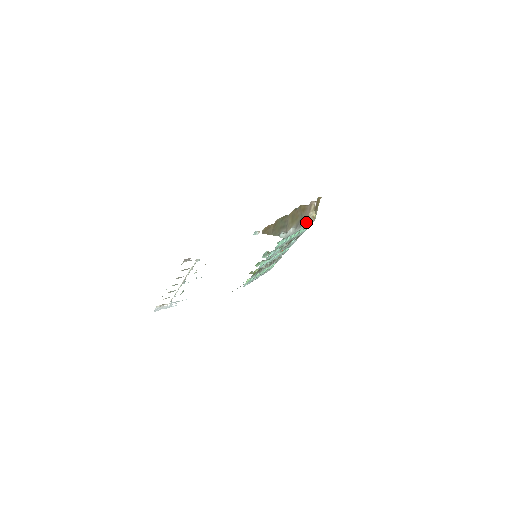
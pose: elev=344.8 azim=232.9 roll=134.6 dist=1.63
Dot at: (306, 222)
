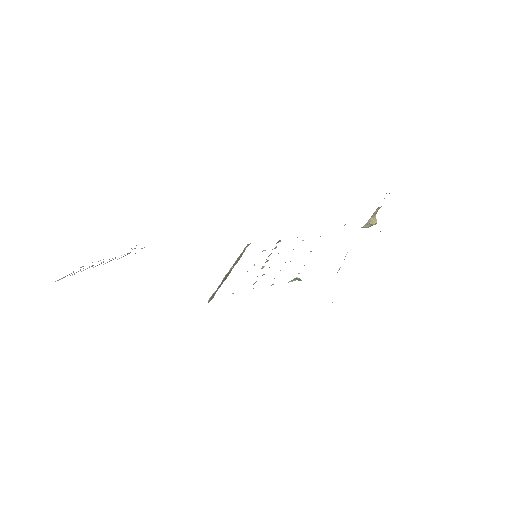
Dot at: occluded
